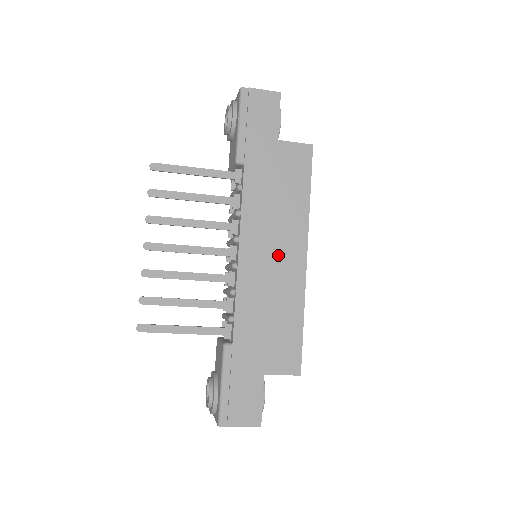
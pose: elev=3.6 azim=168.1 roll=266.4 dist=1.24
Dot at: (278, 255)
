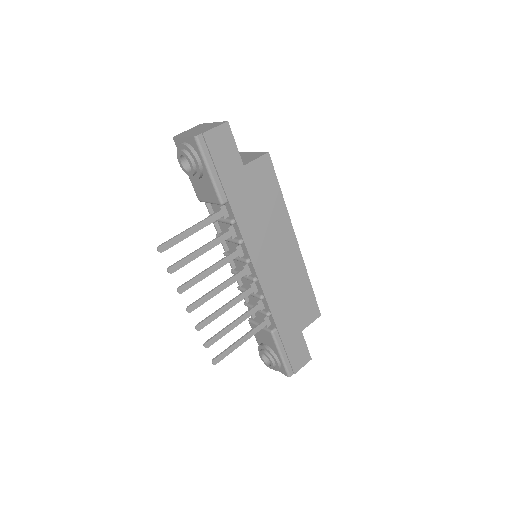
Dot at: (280, 253)
